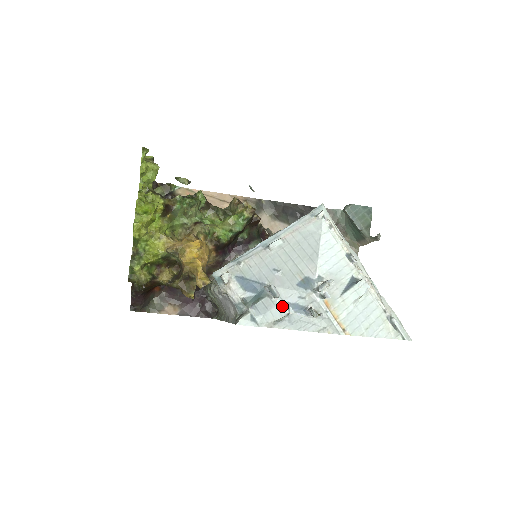
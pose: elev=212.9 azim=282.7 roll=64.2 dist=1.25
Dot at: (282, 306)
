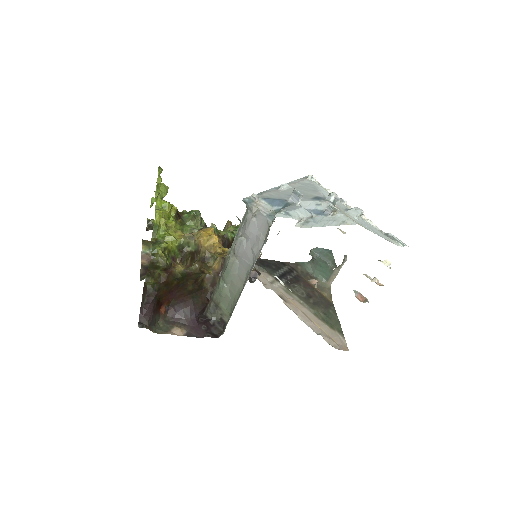
Dot at: (305, 210)
